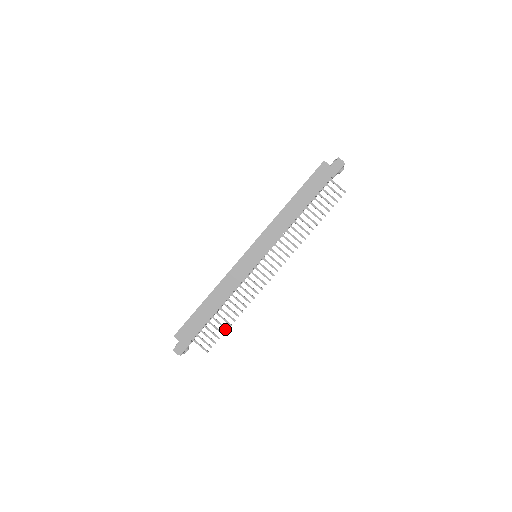
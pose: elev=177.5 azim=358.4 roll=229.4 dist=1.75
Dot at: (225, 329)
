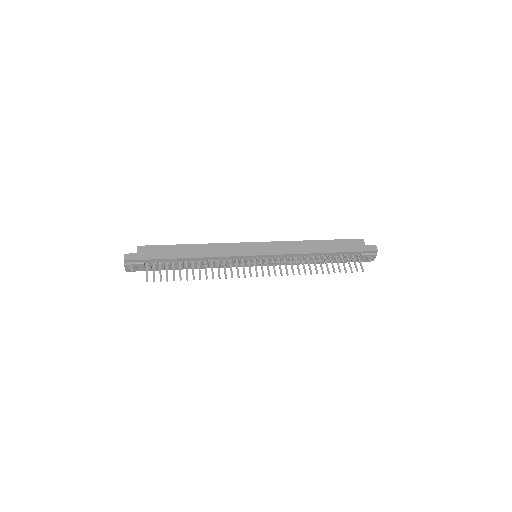
Dot at: (180, 278)
